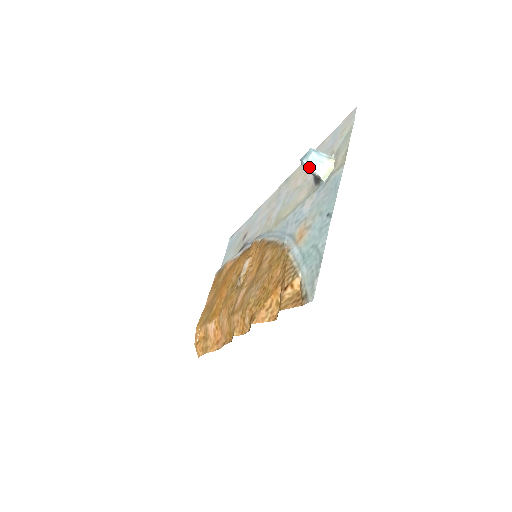
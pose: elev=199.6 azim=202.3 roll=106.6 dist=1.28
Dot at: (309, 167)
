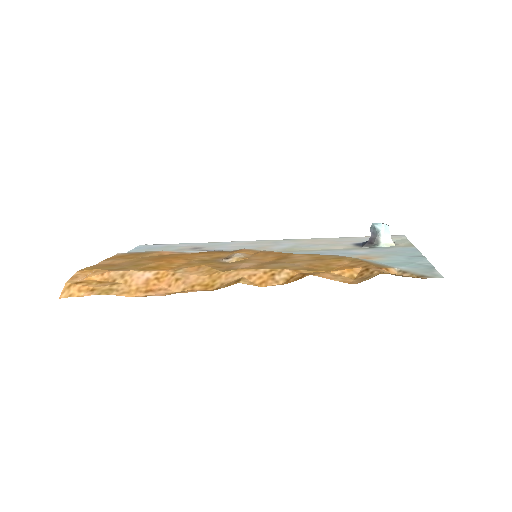
Dot at: (383, 230)
